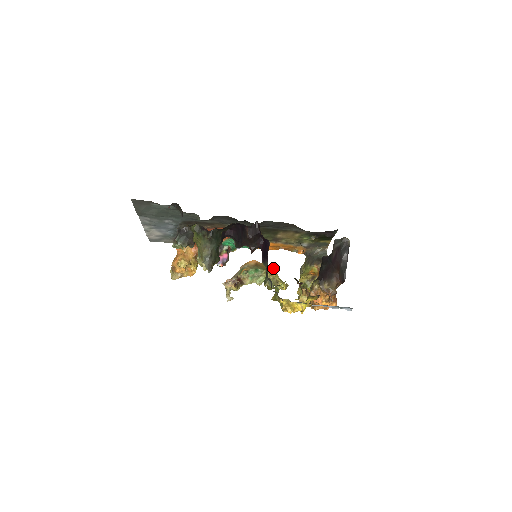
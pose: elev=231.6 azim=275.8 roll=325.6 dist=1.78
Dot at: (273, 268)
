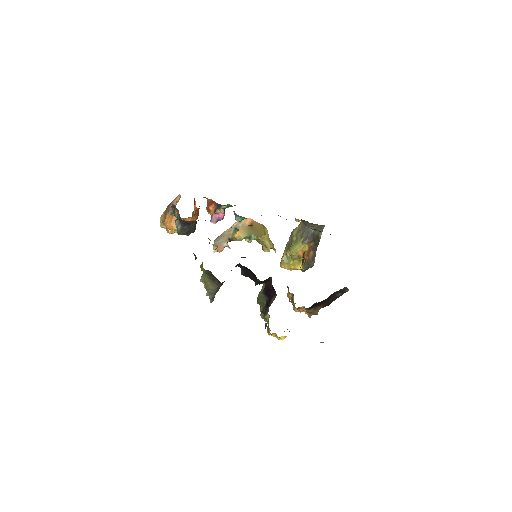
Dot at: (266, 228)
